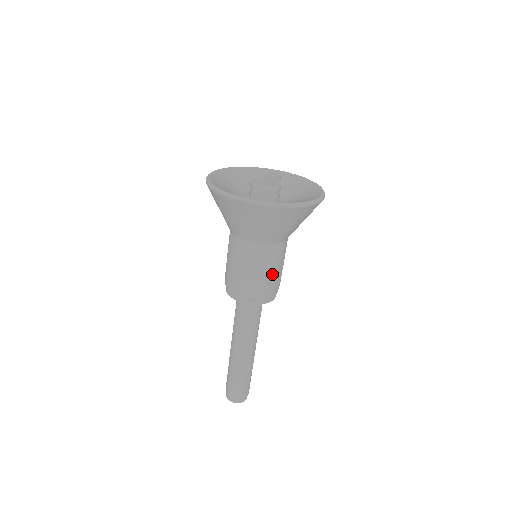
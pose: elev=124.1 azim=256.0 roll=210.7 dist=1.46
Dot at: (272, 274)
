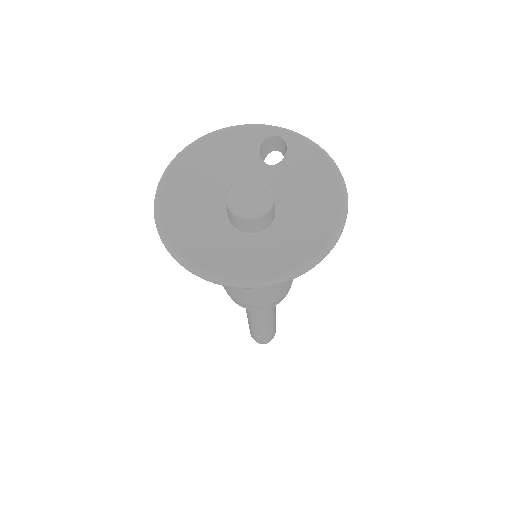
Dot at: (275, 291)
